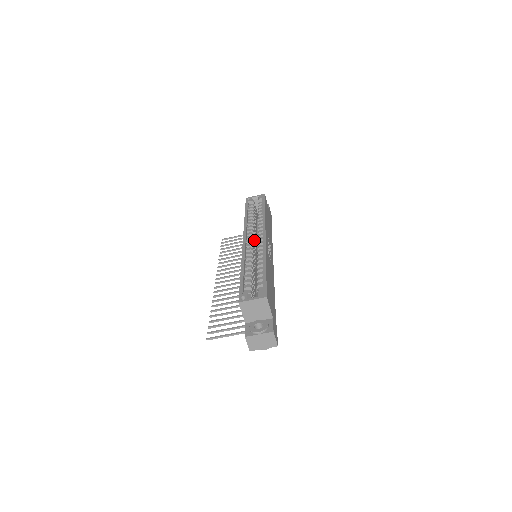
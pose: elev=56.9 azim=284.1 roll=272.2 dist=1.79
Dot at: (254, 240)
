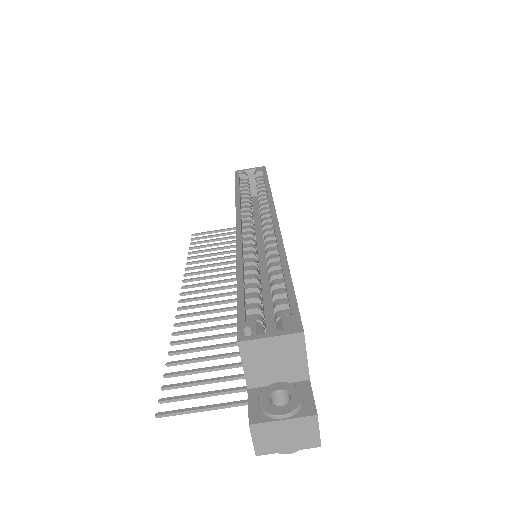
Dot at: (254, 228)
